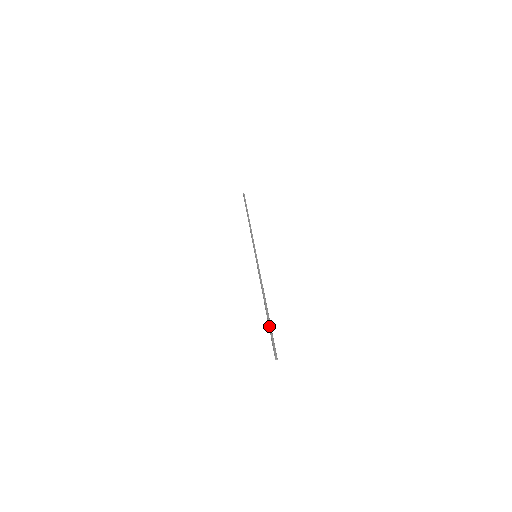
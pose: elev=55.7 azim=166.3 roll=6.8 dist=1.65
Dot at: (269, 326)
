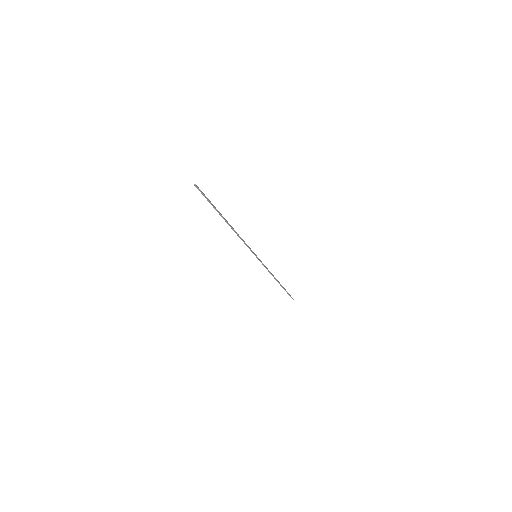
Dot at: occluded
